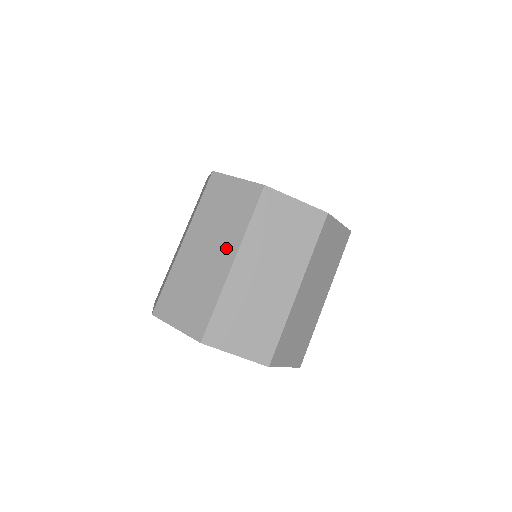
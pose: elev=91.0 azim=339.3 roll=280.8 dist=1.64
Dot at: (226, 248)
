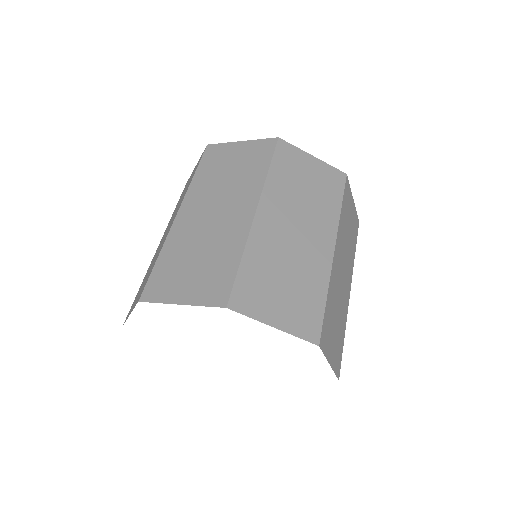
Dot at: occluded
